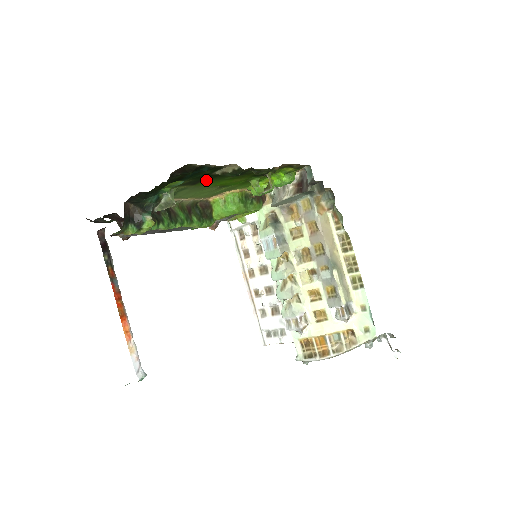
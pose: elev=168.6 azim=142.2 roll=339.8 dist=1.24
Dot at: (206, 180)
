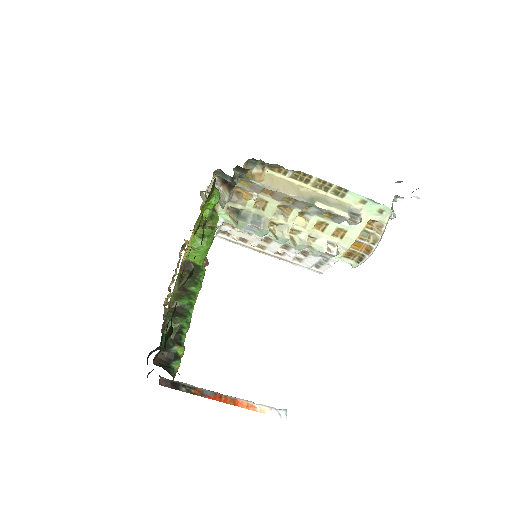
Dot at: occluded
